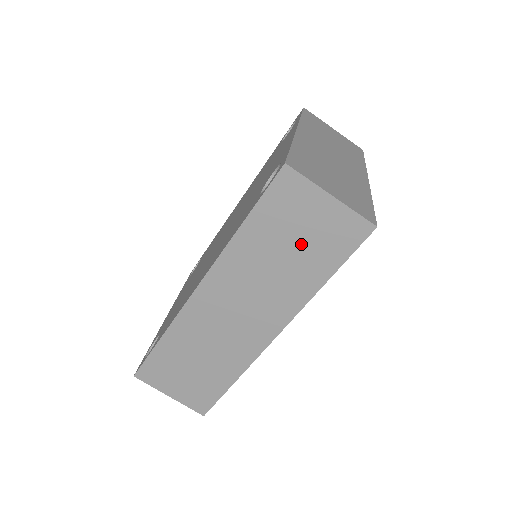
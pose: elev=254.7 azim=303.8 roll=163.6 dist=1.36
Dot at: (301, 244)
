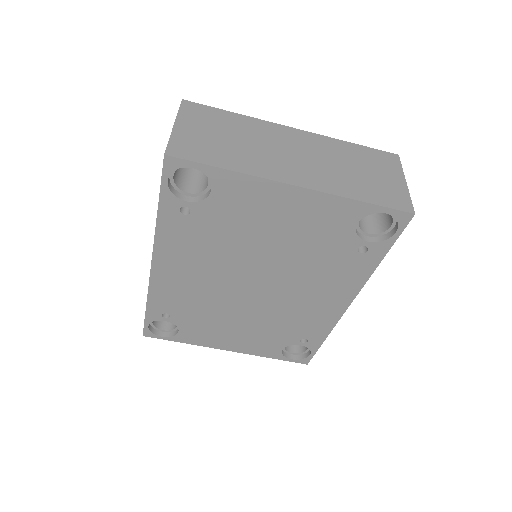
Dot at: occluded
